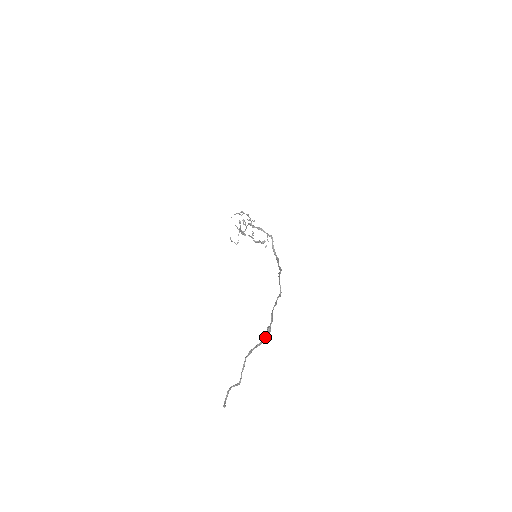
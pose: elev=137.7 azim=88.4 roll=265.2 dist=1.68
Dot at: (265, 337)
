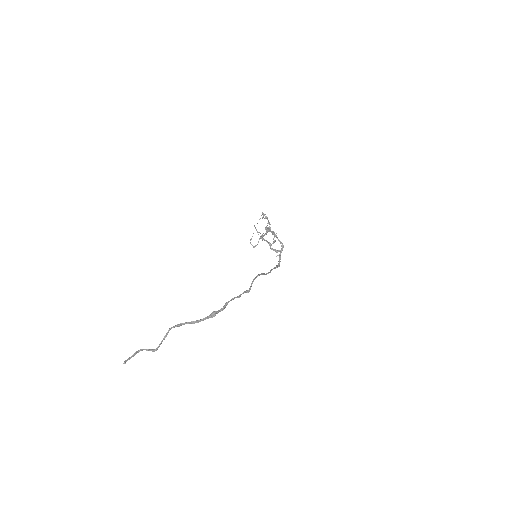
Dot at: (204, 318)
